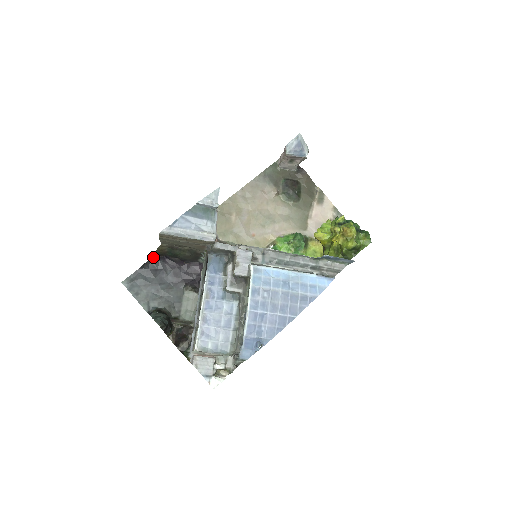
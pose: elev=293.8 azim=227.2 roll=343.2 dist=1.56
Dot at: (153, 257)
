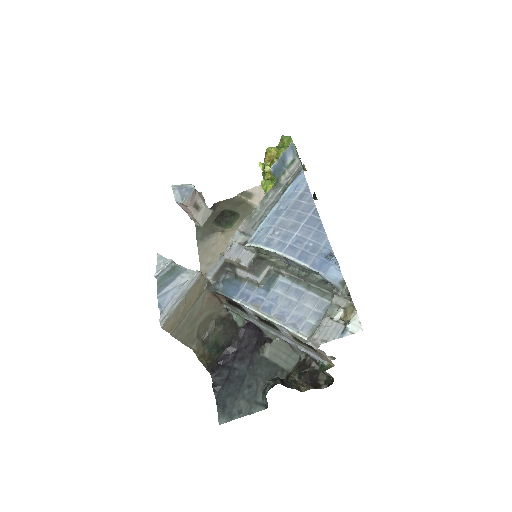
Dot at: (211, 375)
